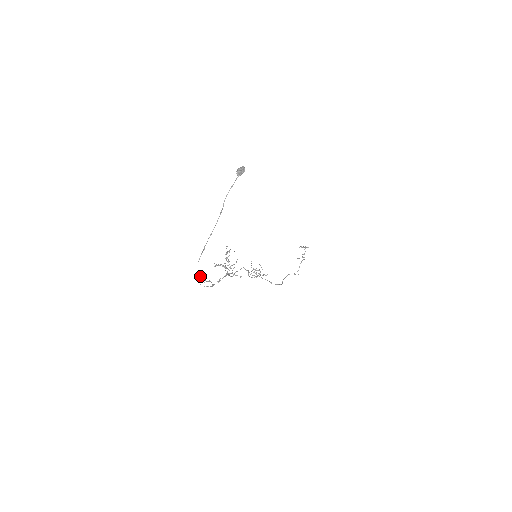
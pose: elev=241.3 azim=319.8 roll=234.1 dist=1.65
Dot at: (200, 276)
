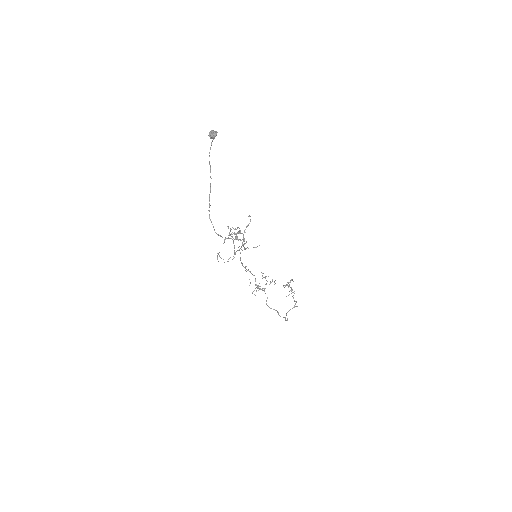
Dot at: (218, 234)
